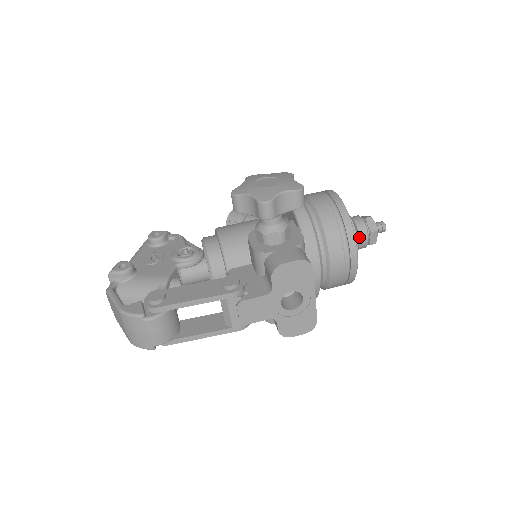
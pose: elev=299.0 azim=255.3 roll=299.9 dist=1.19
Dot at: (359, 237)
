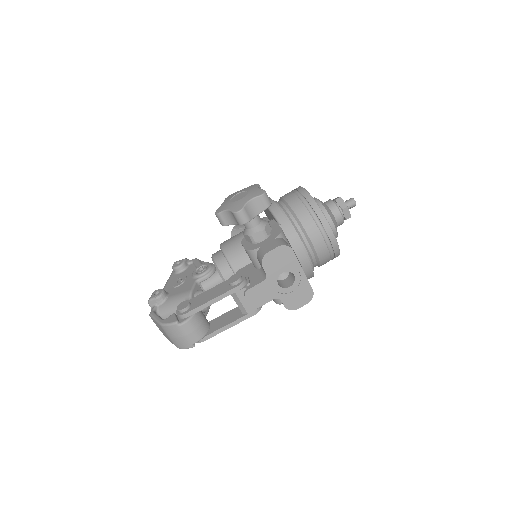
Dot at: (334, 216)
